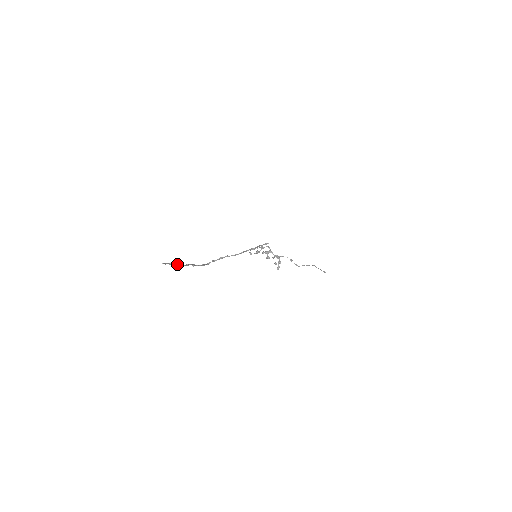
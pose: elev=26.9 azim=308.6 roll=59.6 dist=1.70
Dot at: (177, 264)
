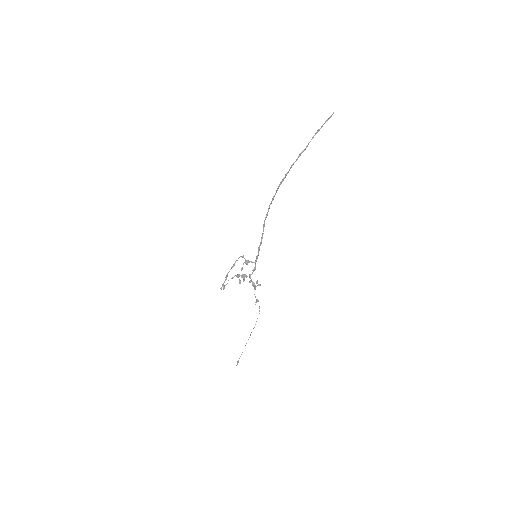
Dot at: (313, 137)
